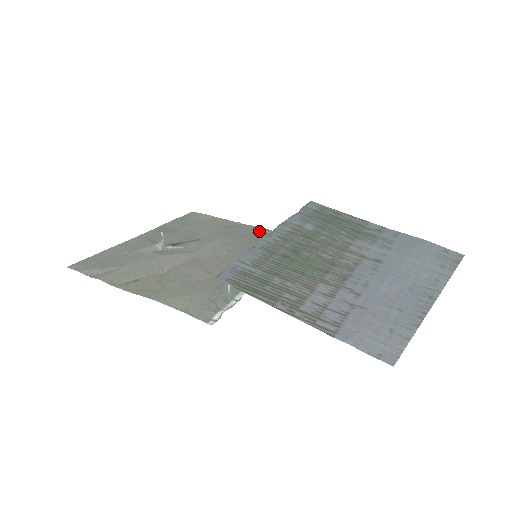
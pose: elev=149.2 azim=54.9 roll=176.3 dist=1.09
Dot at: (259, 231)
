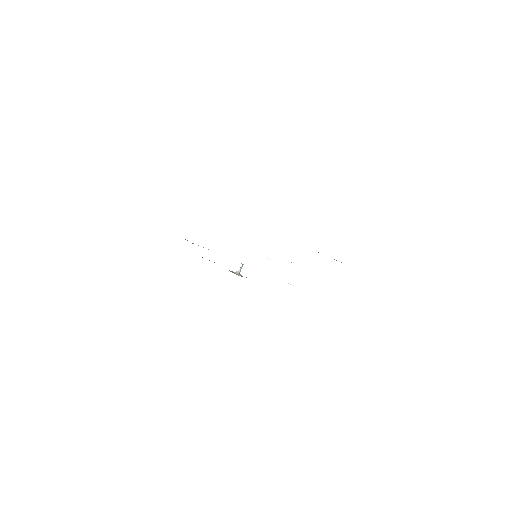
Dot at: occluded
